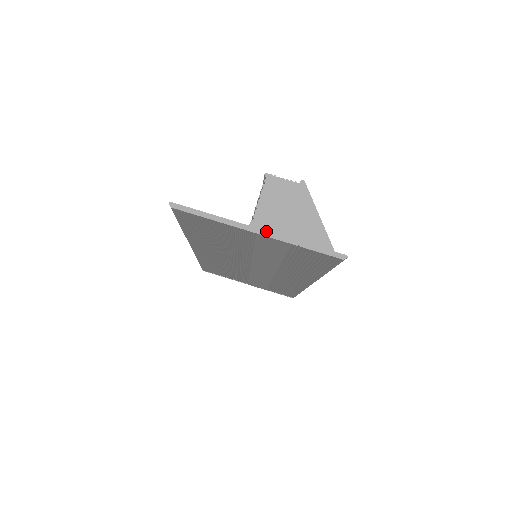
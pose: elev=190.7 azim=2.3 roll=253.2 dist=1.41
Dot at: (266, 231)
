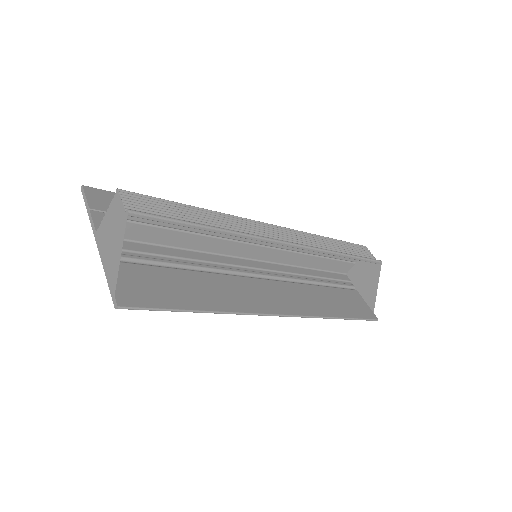
Dot at: (99, 244)
